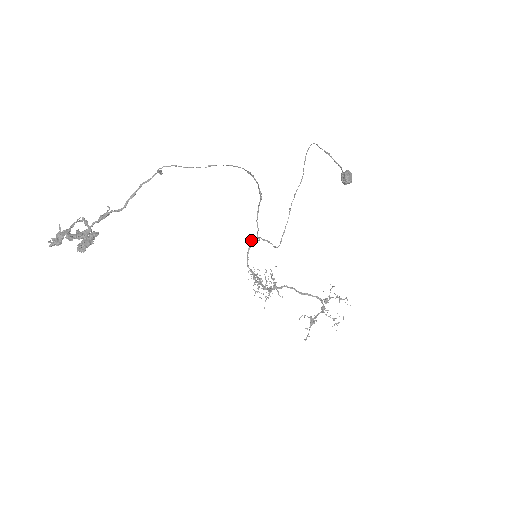
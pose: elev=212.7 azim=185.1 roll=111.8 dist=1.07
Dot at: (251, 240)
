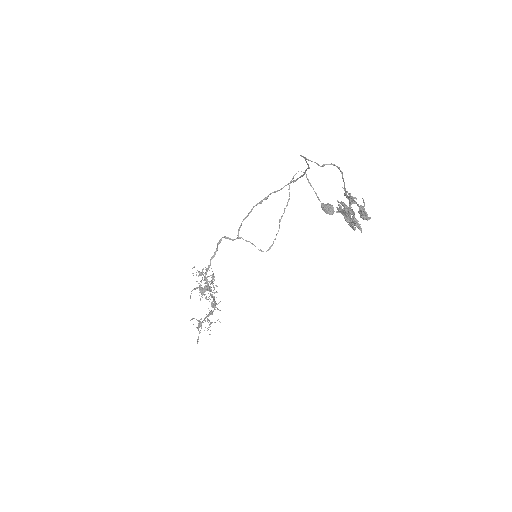
Dot at: (223, 237)
